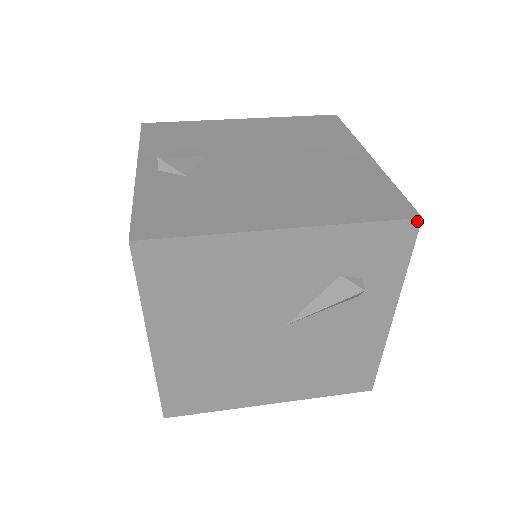
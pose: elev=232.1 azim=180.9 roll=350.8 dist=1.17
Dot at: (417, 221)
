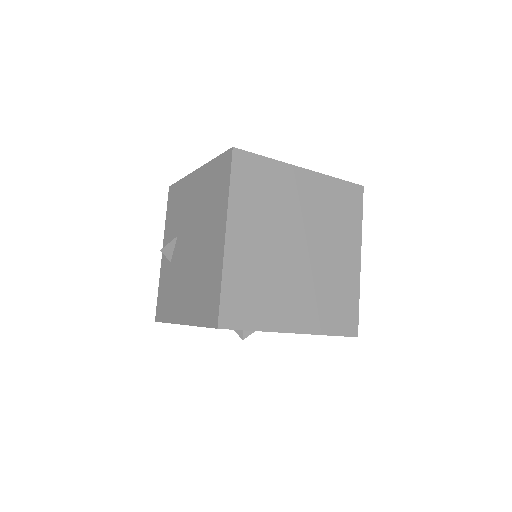
Dot at: occluded
